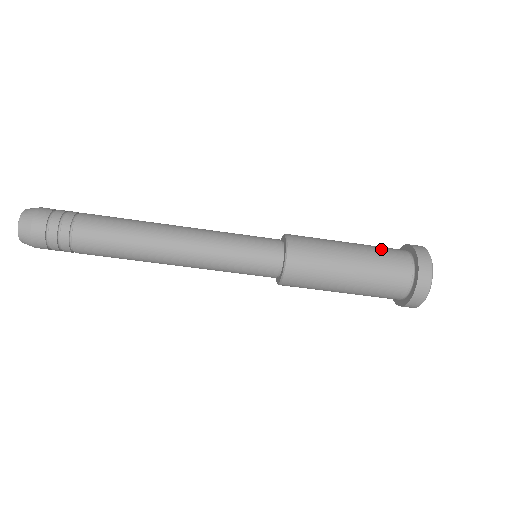
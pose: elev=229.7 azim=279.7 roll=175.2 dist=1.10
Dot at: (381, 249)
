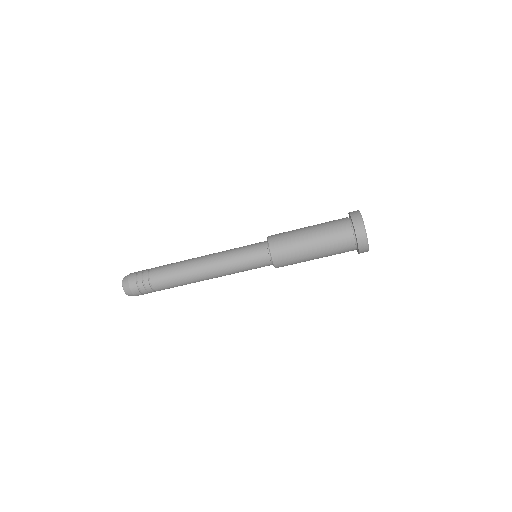
Dot at: (329, 222)
